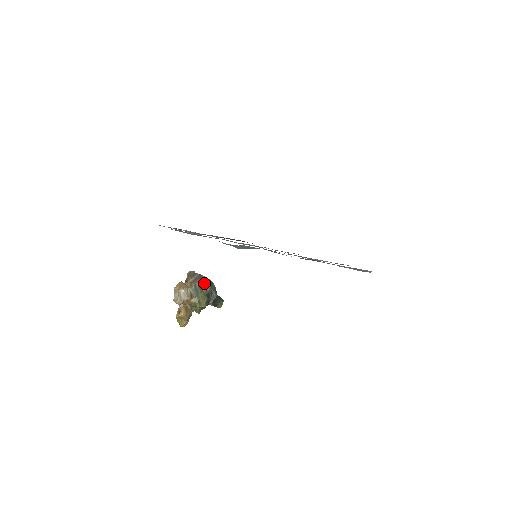
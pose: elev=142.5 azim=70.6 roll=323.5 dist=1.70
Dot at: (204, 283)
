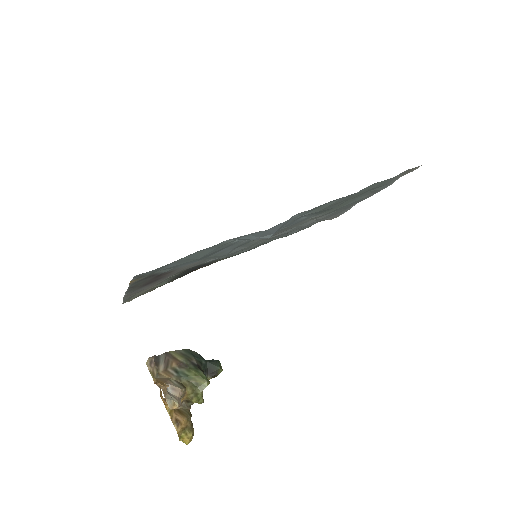
Dot at: (182, 358)
